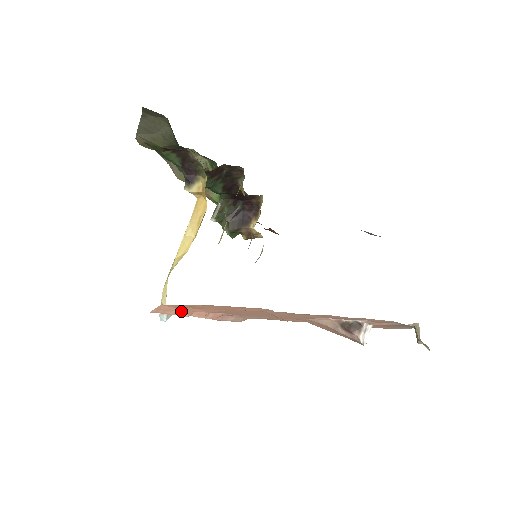
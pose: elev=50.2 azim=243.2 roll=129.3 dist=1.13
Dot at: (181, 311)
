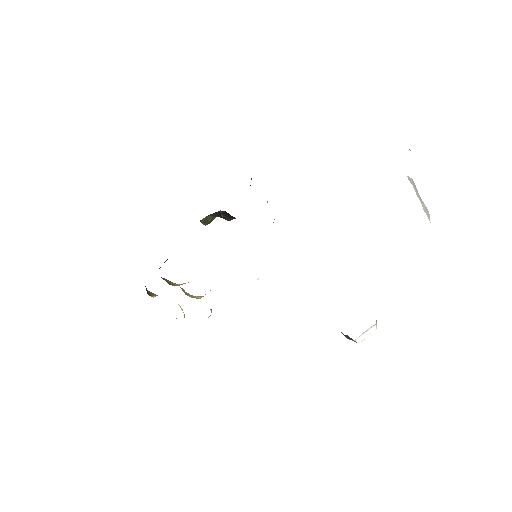
Dot at: occluded
